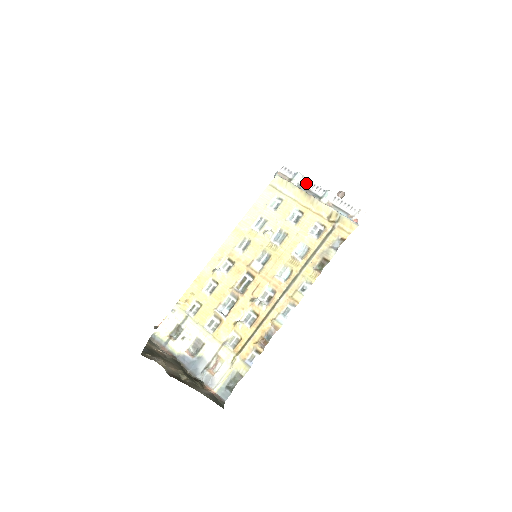
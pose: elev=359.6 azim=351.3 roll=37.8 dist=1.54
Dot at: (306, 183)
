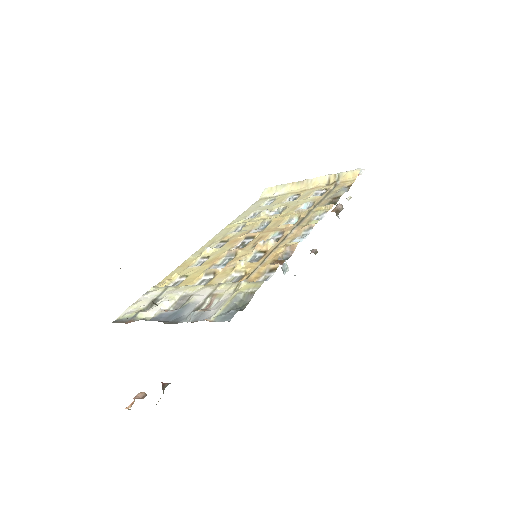
Dot at: occluded
